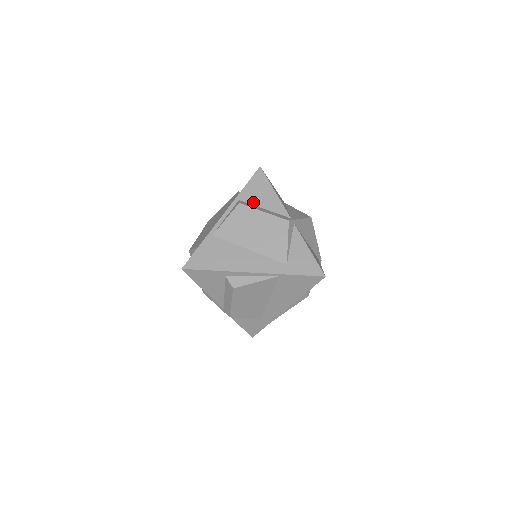
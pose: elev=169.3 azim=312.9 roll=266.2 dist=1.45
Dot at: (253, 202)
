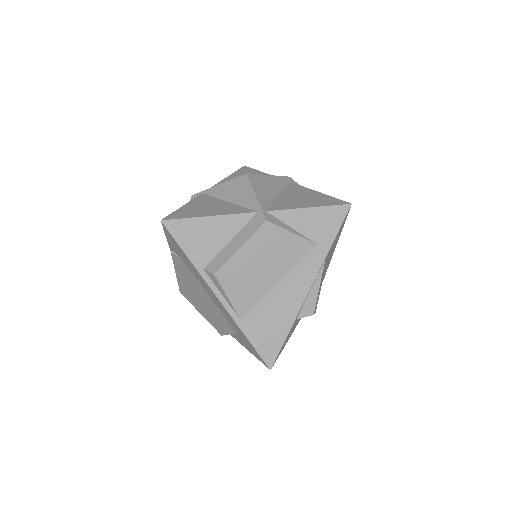
Dot at: (214, 252)
